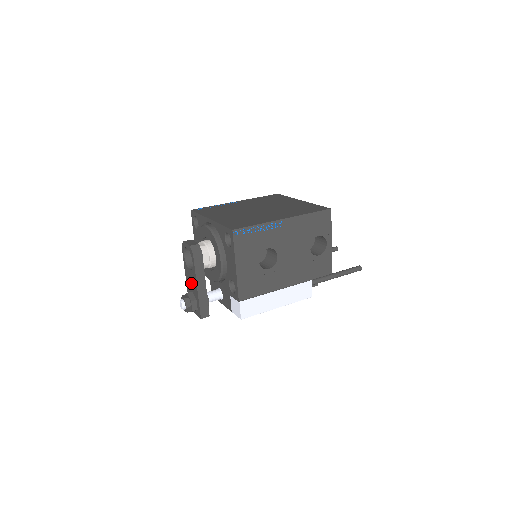
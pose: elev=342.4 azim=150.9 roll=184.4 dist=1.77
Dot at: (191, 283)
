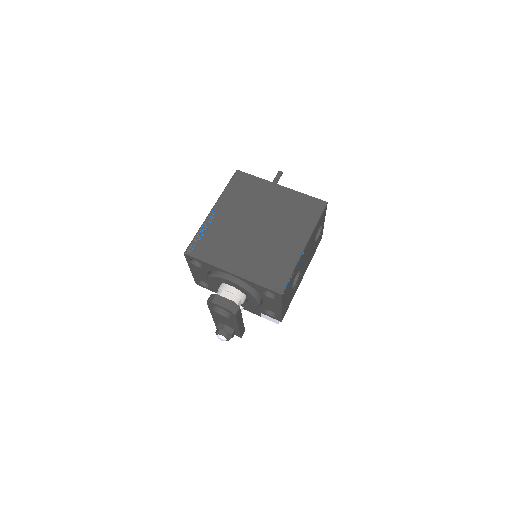
Dot at: (225, 322)
